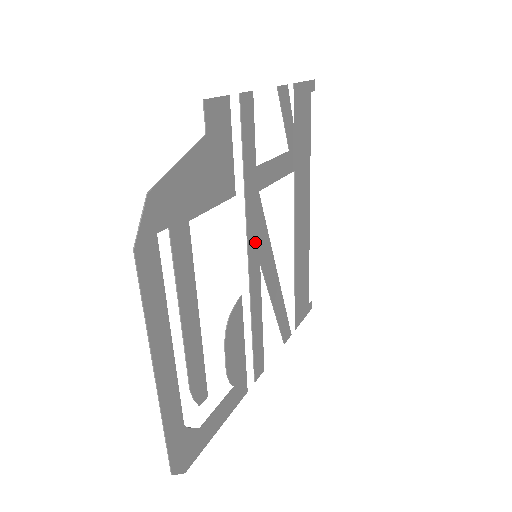
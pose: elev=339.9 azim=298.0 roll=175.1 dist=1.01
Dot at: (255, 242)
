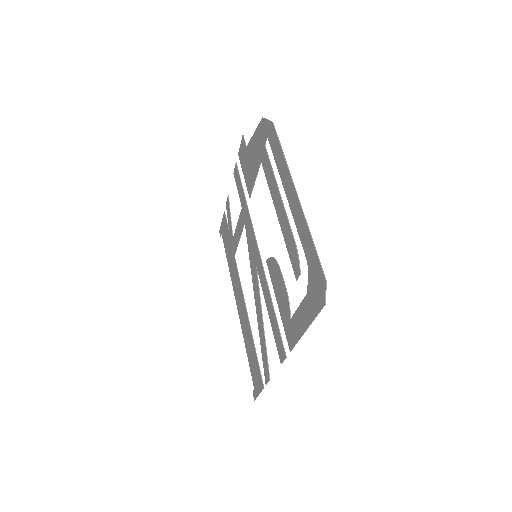
Dot at: (254, 246)
